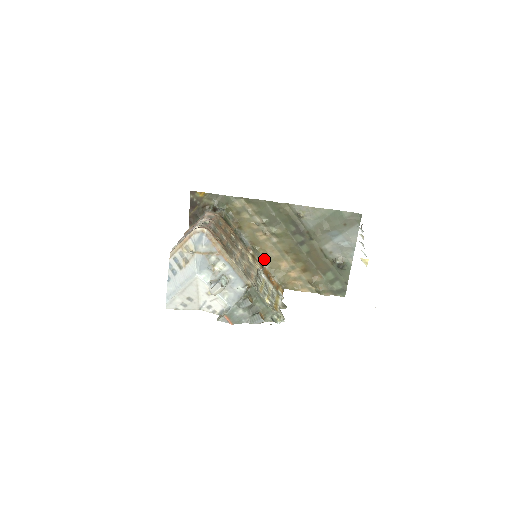
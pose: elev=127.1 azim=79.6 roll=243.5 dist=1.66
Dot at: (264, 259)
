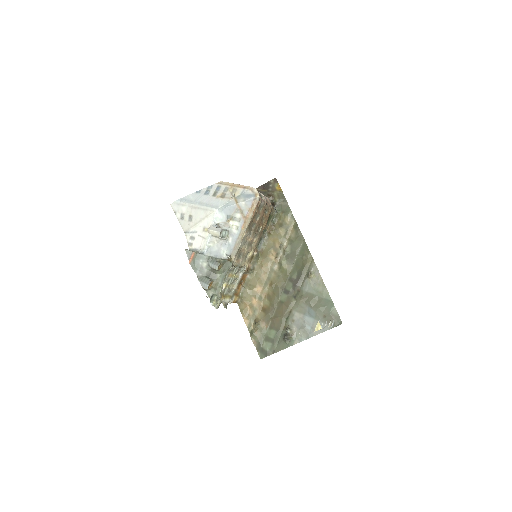
Dot at: (254, 270)
